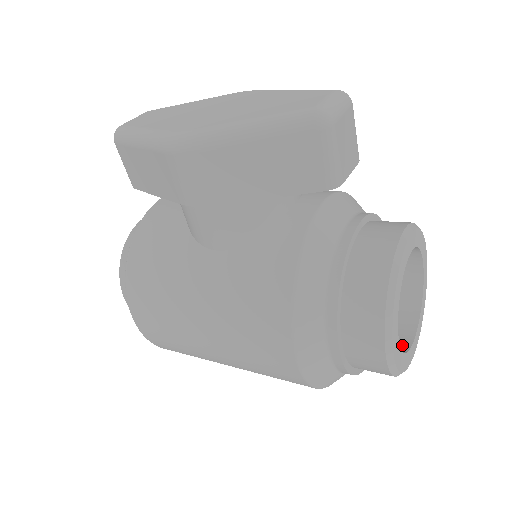
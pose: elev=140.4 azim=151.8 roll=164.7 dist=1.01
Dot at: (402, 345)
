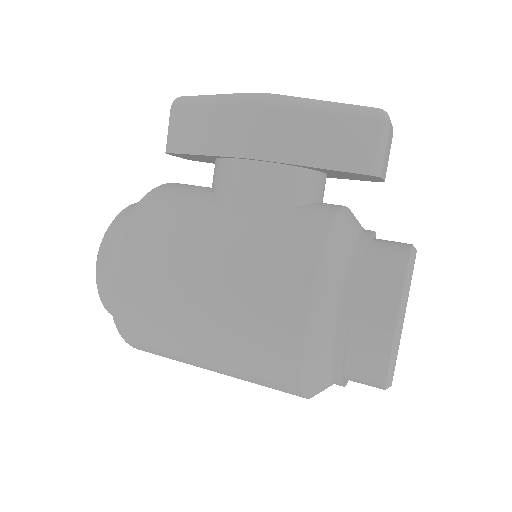
Dot at: occluded
